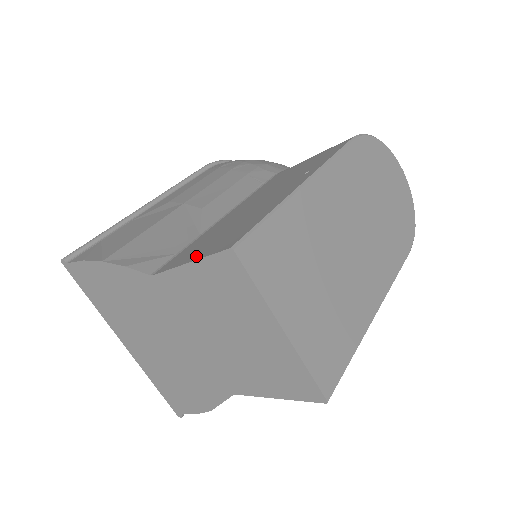
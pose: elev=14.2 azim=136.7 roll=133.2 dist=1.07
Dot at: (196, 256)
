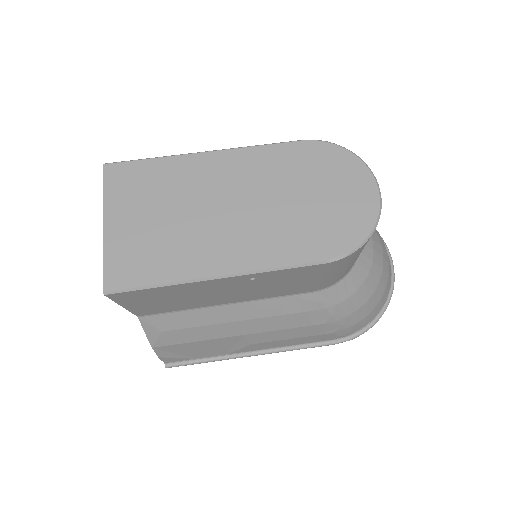
Dot at: occluded
